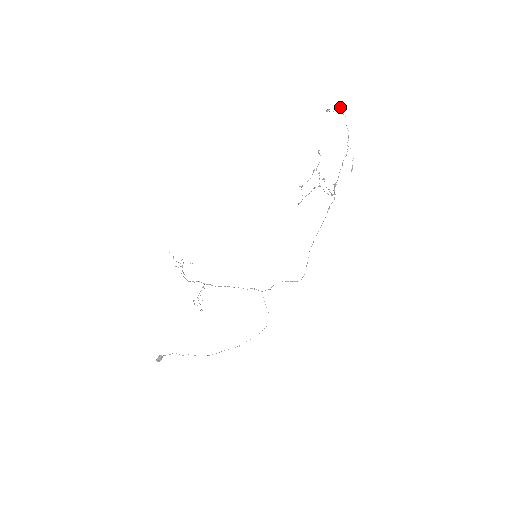
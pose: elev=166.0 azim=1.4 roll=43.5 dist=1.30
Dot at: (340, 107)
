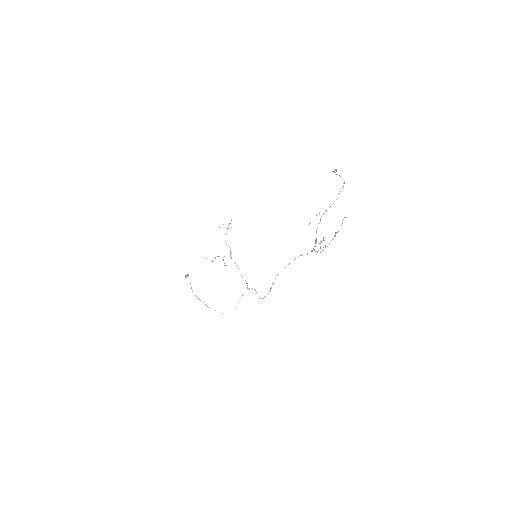
Dot at: (335, 170)
